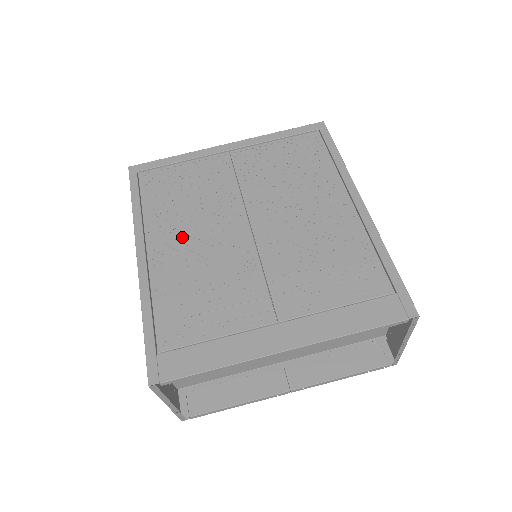
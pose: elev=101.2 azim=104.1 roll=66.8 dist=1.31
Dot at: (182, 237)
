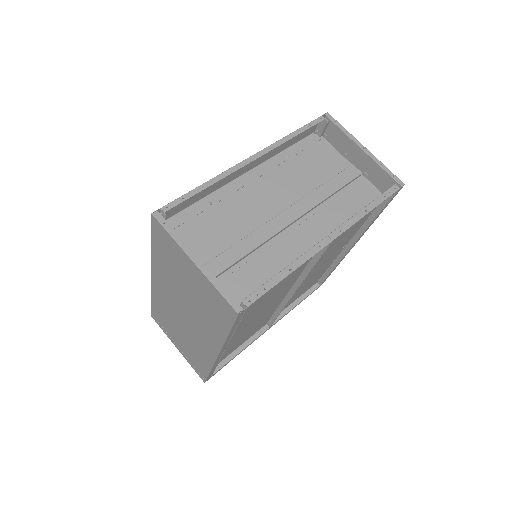
Dot at: occluded
